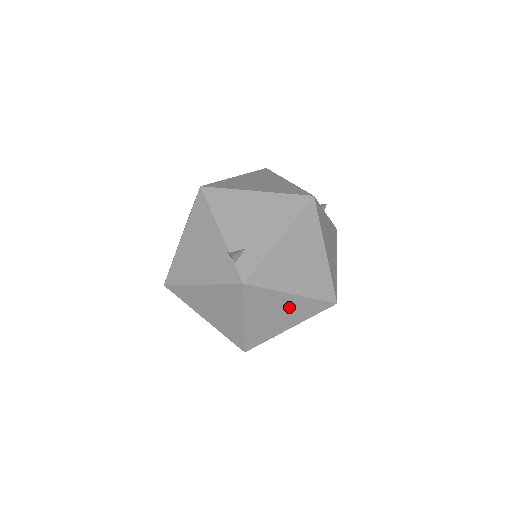
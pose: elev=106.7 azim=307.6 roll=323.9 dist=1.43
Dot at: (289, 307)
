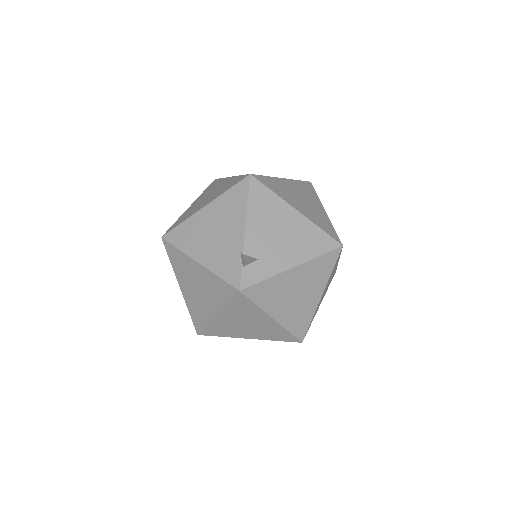
Dot at: (262, 325)
